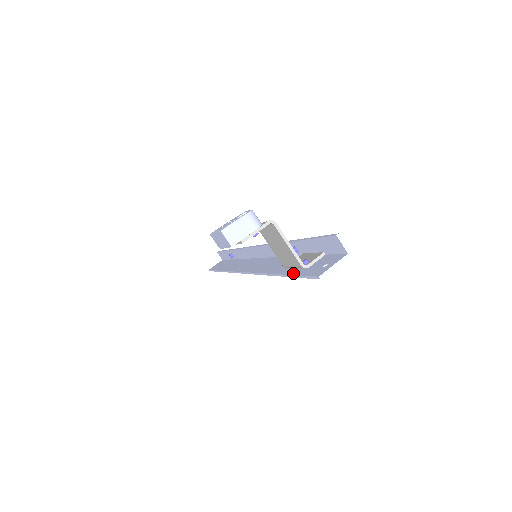
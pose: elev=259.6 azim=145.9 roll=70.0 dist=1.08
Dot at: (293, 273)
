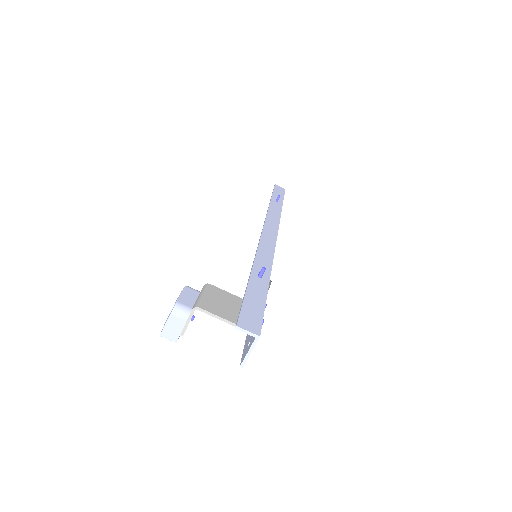
Dot at: occluded
